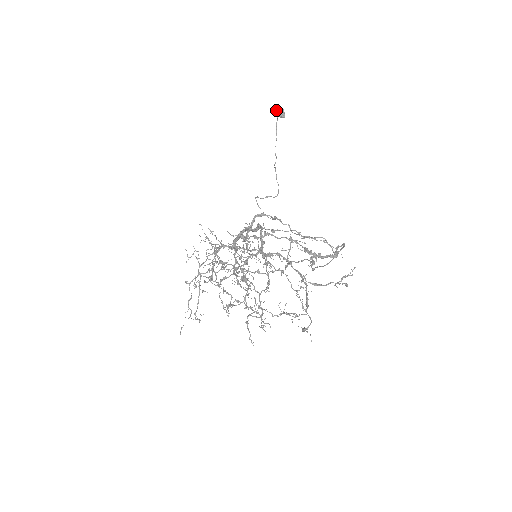
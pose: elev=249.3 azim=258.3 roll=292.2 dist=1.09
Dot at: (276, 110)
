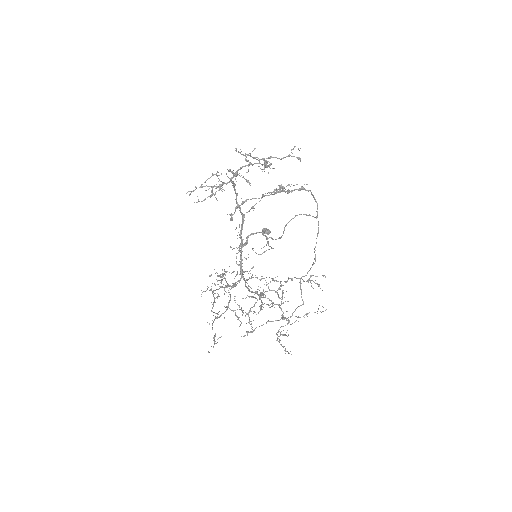
Dot at: (262, 229)
